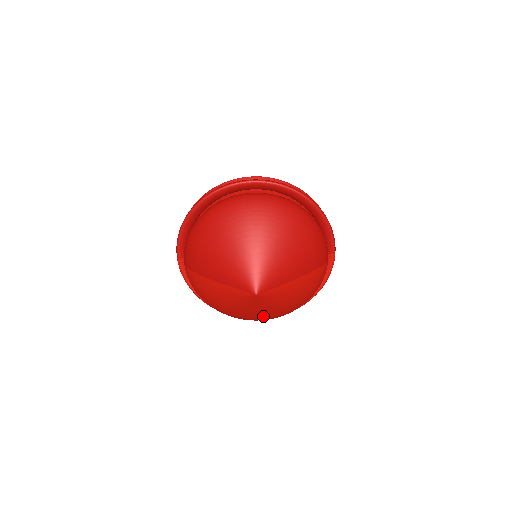
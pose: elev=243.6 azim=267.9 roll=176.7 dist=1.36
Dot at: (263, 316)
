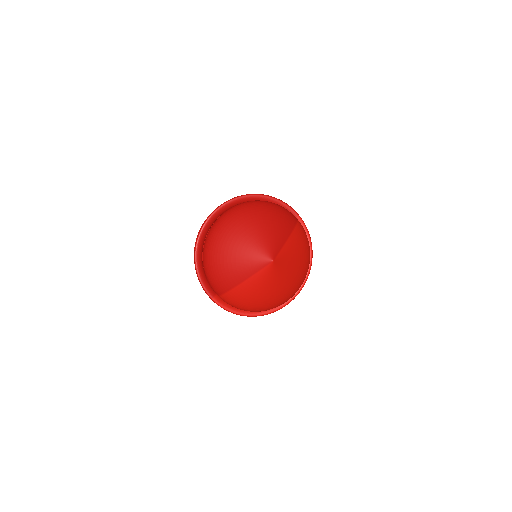
Dot at: (292, 284)
